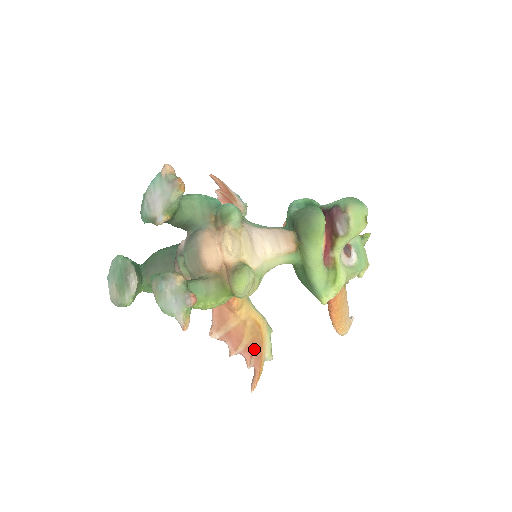
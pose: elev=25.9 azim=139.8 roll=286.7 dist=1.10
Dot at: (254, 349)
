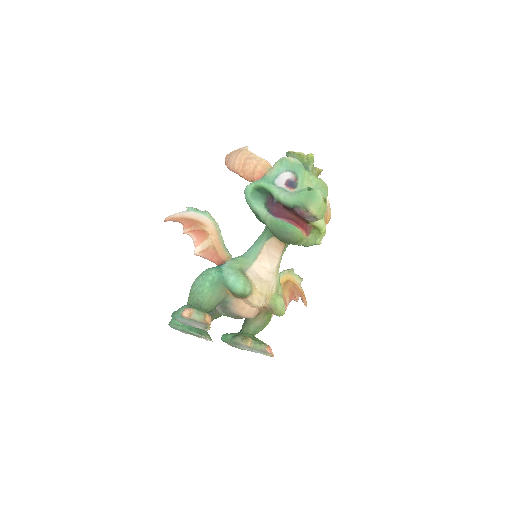
Dot at: (293, 292)
